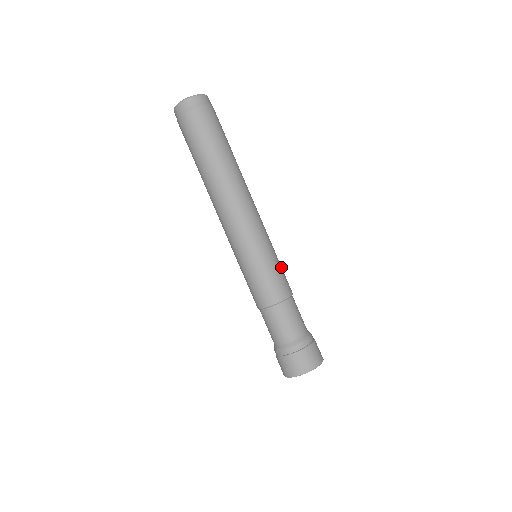
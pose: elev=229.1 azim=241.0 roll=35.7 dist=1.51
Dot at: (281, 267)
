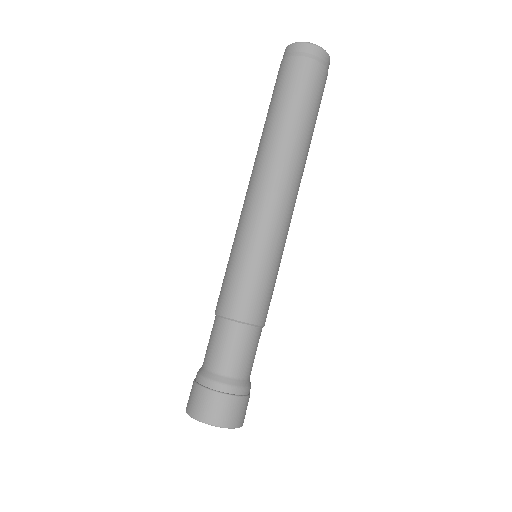
Dot at: occluded
